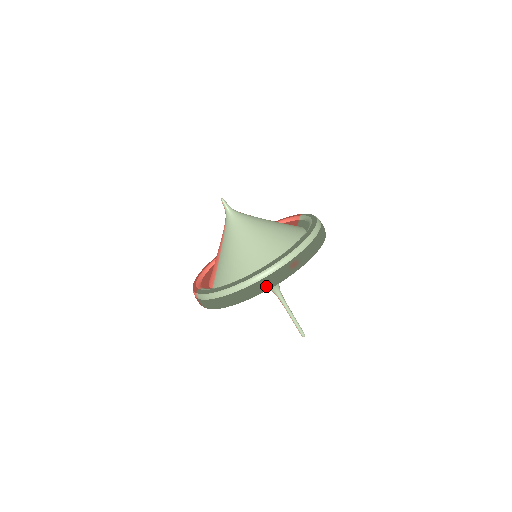
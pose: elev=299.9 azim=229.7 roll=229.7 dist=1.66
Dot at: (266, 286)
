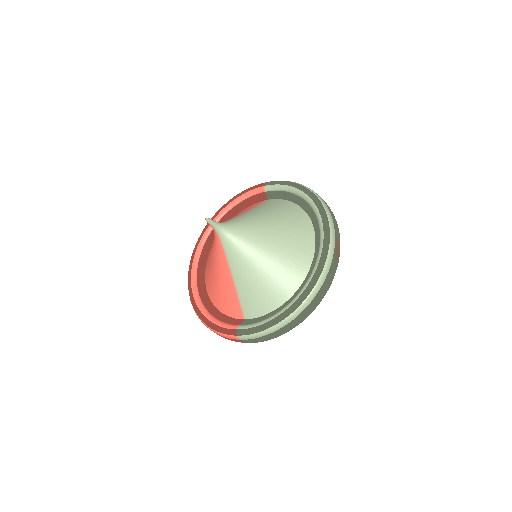
Dot at: (327, 288)
